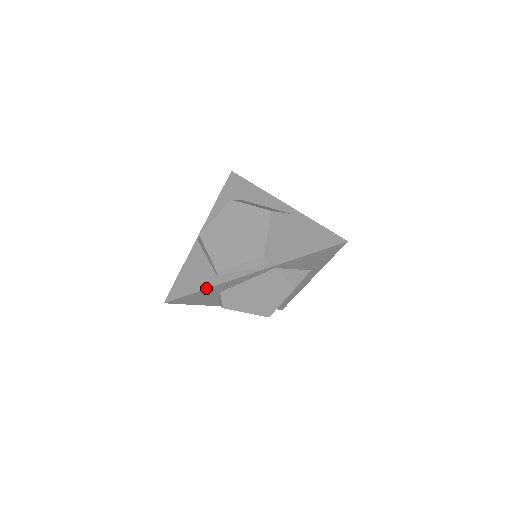
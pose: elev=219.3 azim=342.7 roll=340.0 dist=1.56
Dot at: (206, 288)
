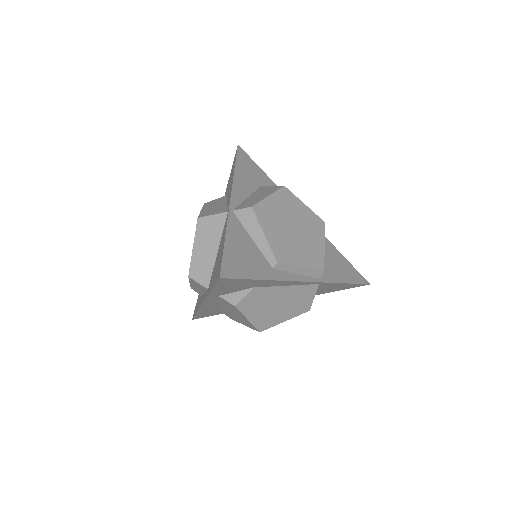
Dot at: (267, 279)
